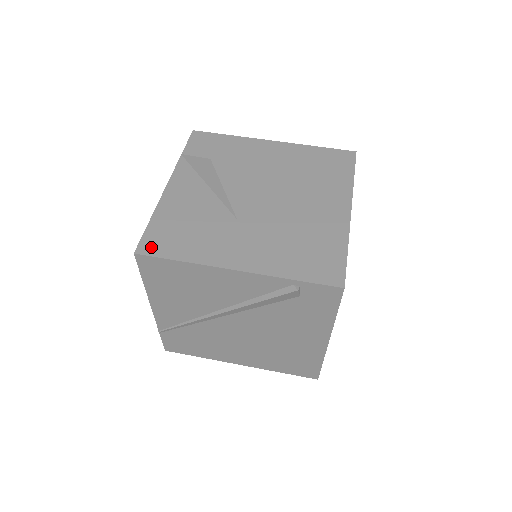
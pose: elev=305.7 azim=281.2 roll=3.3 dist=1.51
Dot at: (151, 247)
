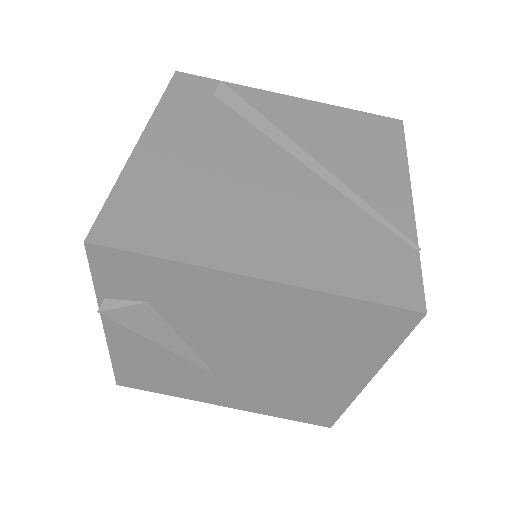
Dot at: (130, 383)
